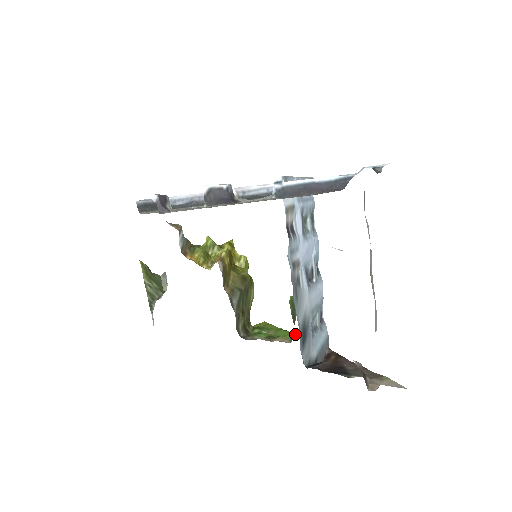
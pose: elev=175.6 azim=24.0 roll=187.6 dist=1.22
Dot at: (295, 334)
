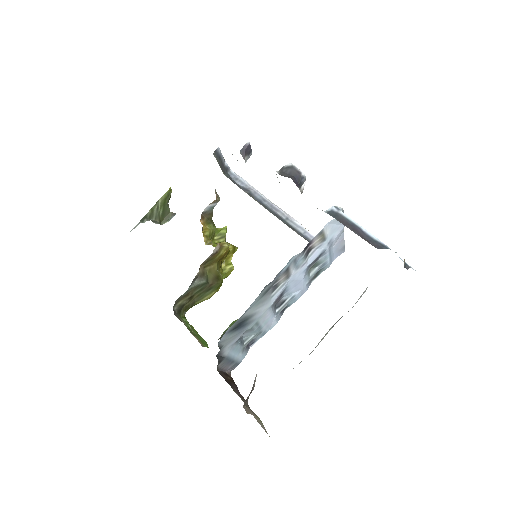
Dot at: occluded
